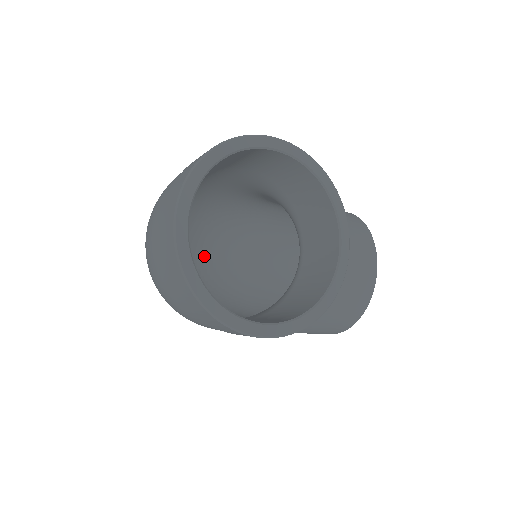
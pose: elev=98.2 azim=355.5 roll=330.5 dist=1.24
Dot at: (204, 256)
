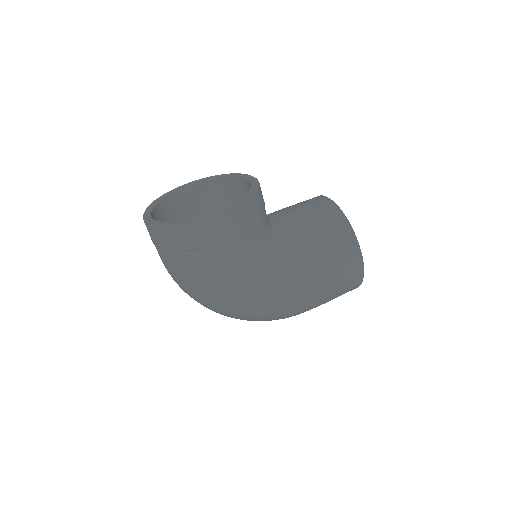
Dot at: occluded
